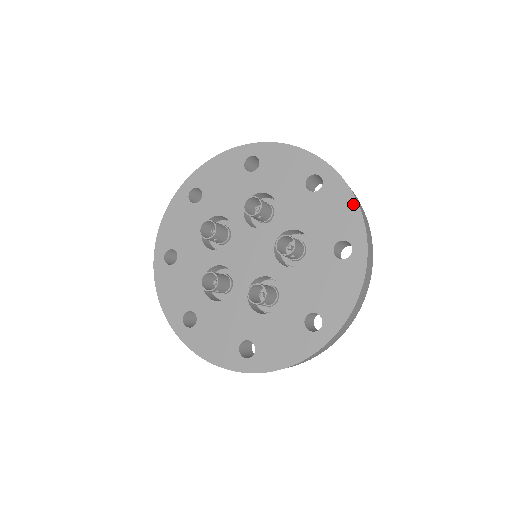
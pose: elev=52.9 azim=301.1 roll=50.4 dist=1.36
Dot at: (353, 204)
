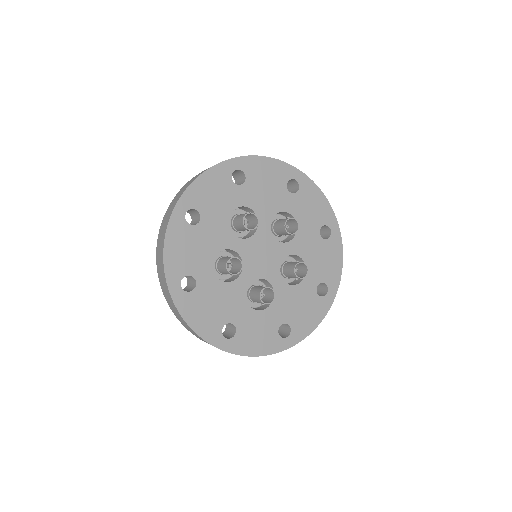
Dot at: (340, 263)
